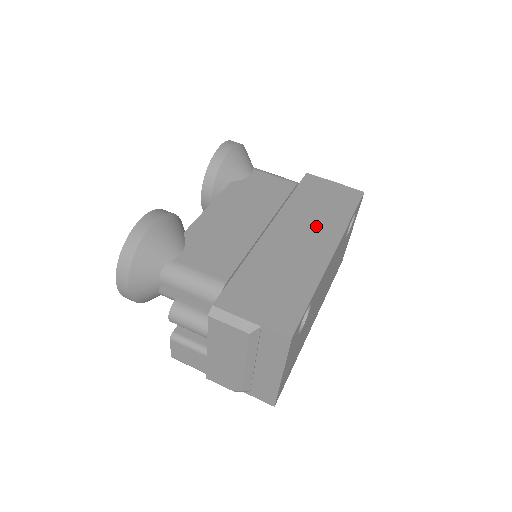
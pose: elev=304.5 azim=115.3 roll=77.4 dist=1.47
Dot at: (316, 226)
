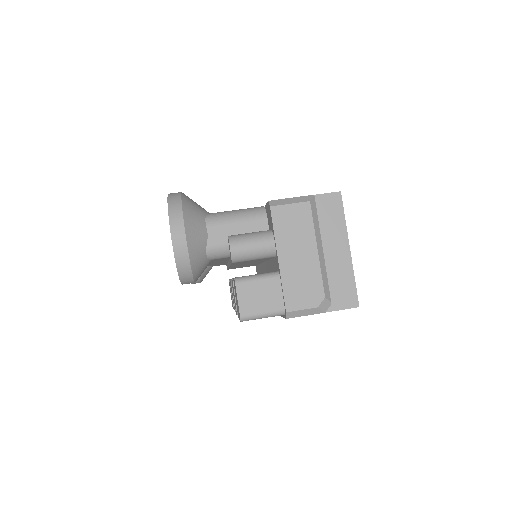
Dot at: occluded
